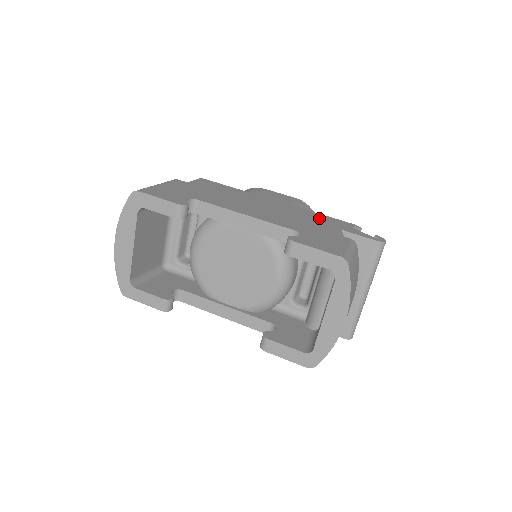
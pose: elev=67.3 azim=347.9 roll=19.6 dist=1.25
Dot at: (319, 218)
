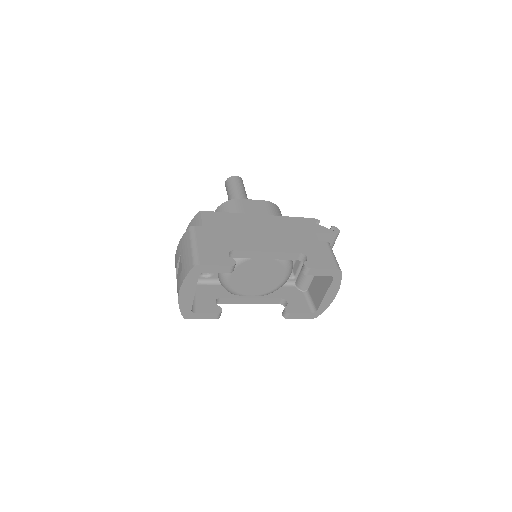
Dot at: (296, 224)
